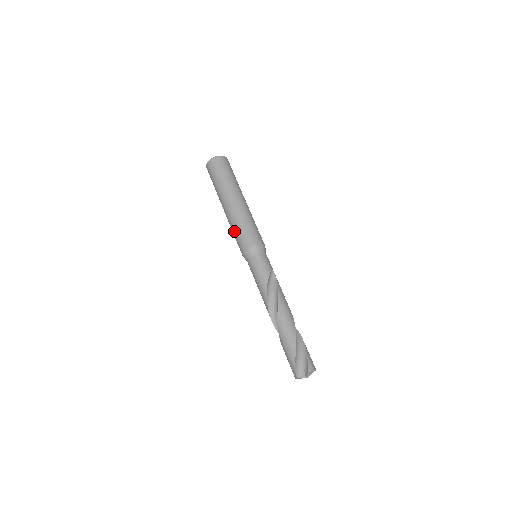
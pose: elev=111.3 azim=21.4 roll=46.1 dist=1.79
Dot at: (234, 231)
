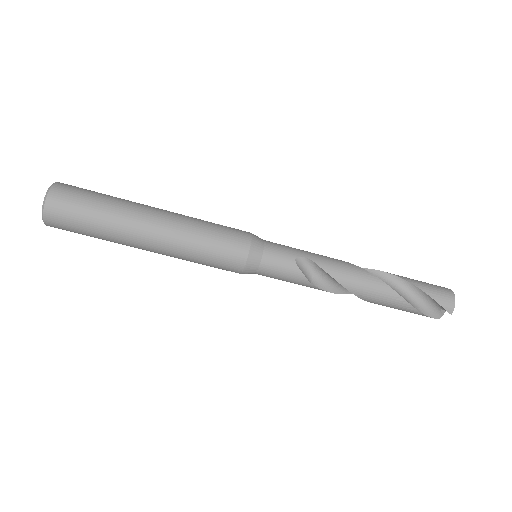
Dot at: occluded
